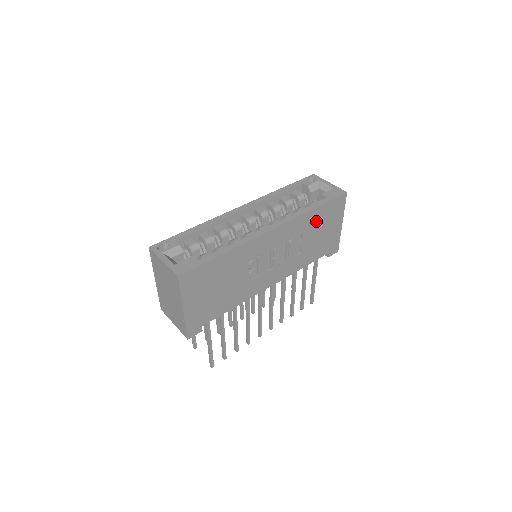
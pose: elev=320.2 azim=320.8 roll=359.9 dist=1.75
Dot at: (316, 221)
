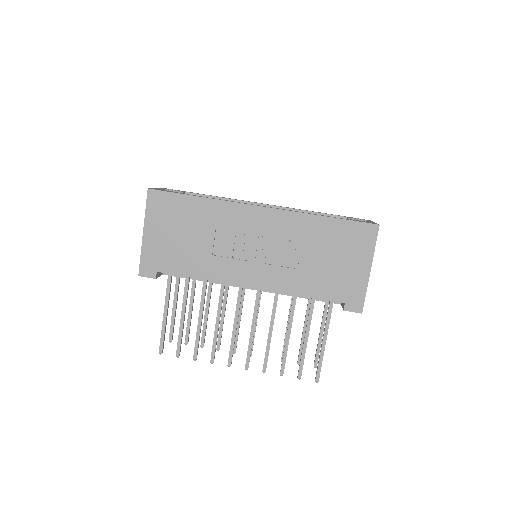
Dot at: (326, 237)
